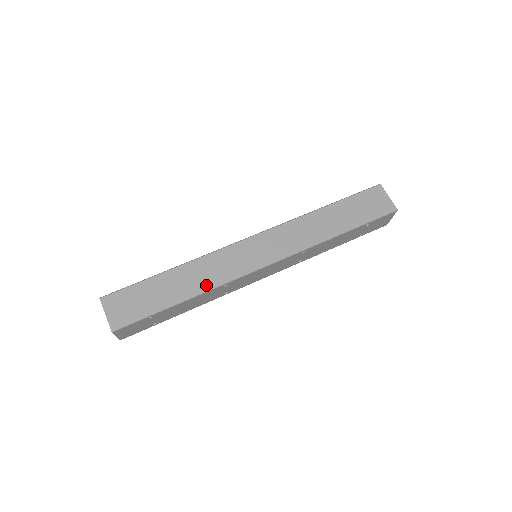
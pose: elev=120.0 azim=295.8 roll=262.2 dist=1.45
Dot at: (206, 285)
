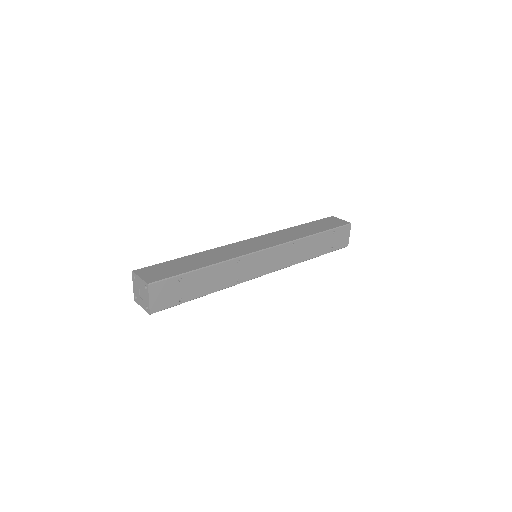
Dot at: (223, 259)
